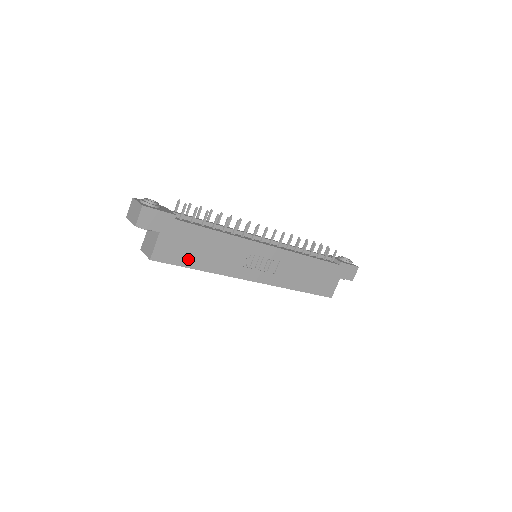
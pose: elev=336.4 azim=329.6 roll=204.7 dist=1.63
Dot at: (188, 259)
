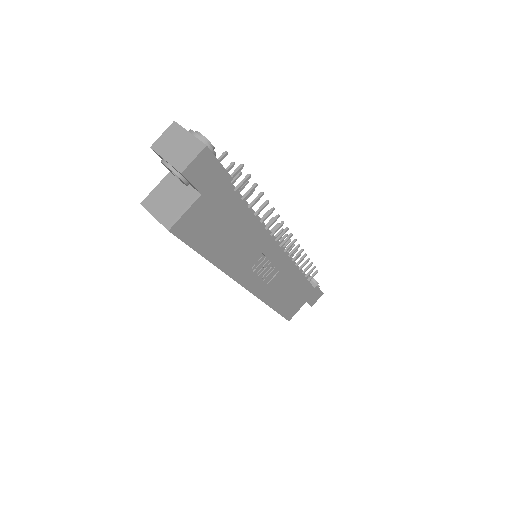
Dot at: (207, 243)
